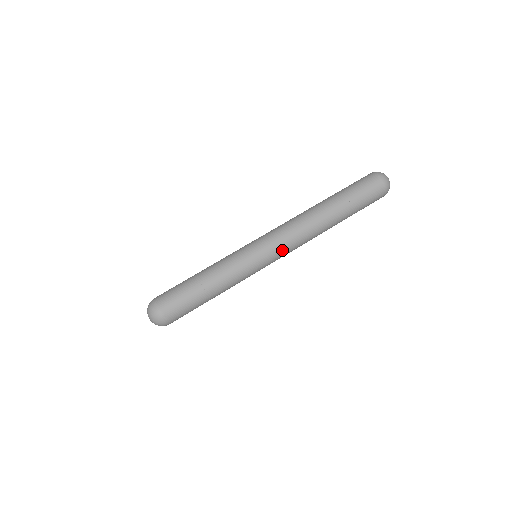
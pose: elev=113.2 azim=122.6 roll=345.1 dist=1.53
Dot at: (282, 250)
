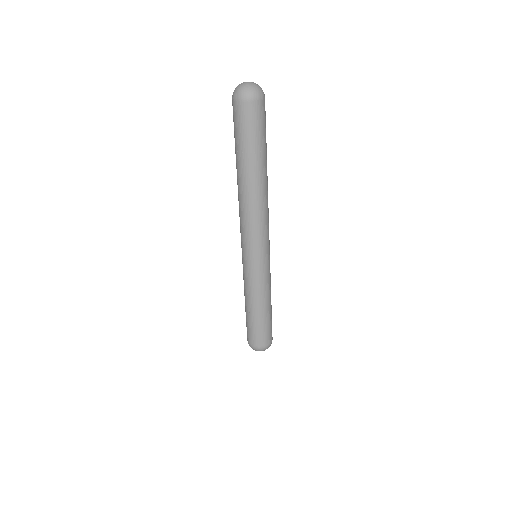
Dot at: (267, 238)
